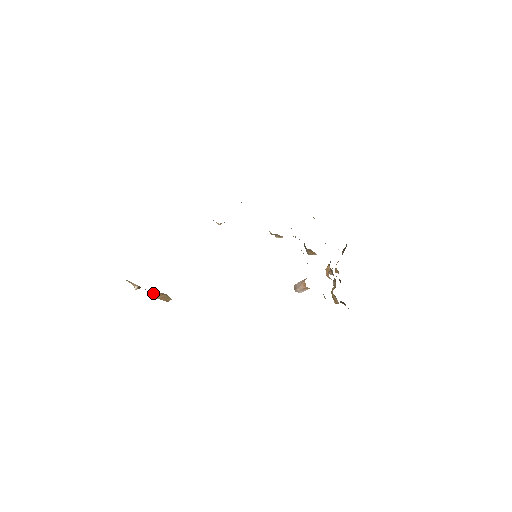
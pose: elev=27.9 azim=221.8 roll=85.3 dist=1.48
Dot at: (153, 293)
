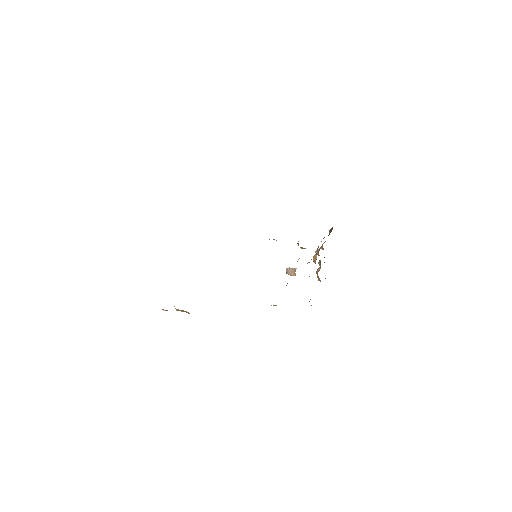
Dot at: (176, 309)
